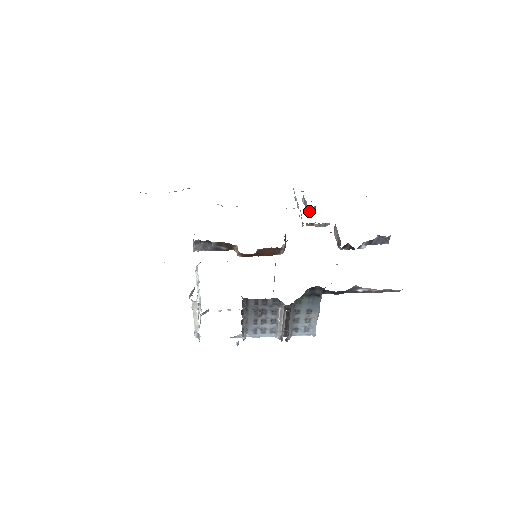
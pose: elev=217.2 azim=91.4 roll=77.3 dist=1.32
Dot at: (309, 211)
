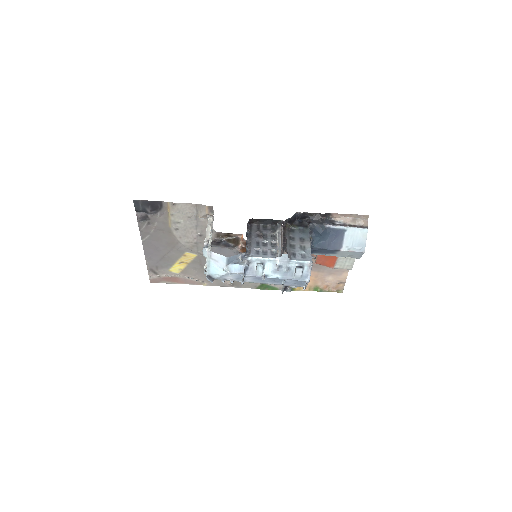
Dot at: occluded
